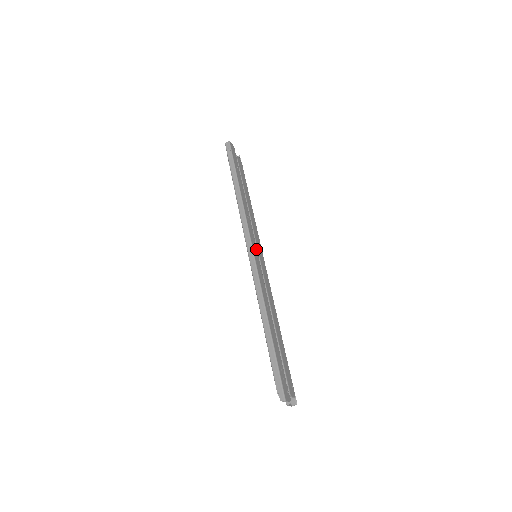
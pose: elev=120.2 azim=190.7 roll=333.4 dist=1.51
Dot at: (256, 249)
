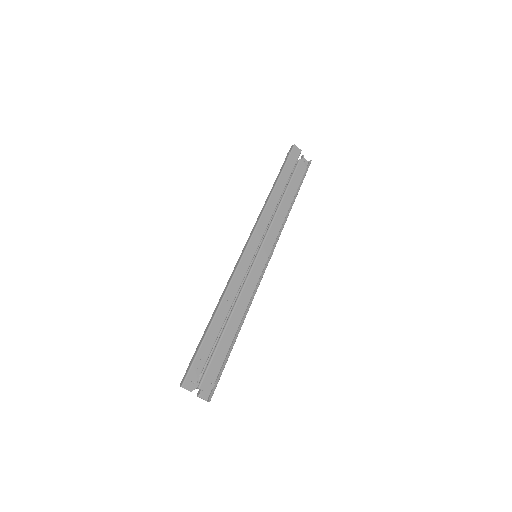
Dot at: (255, 249)
